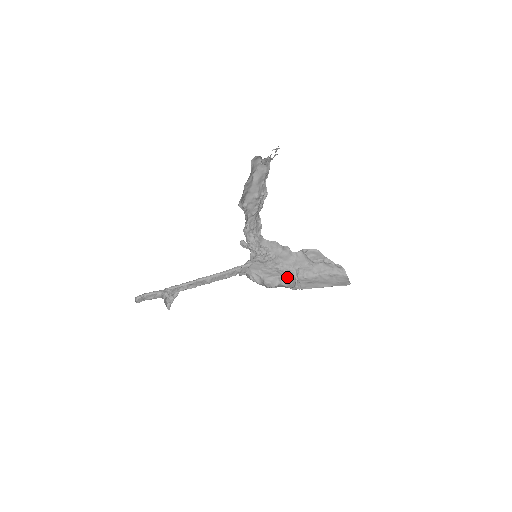
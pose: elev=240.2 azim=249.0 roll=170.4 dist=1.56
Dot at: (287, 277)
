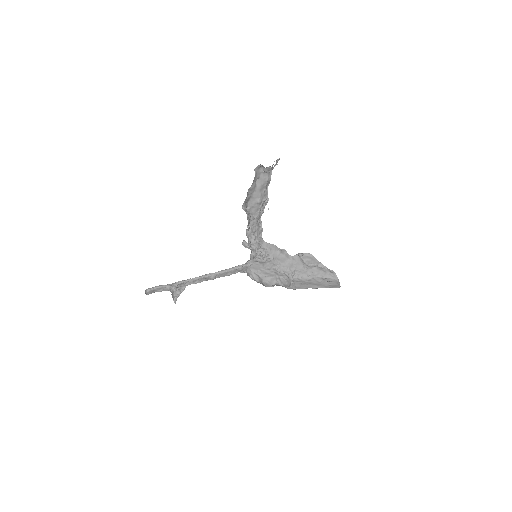
Dot at: (283, 278)
